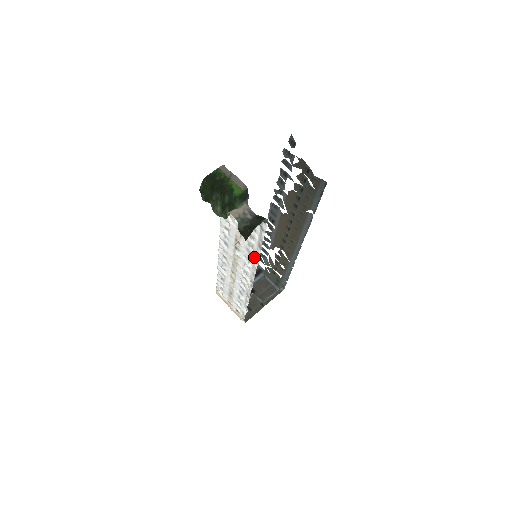
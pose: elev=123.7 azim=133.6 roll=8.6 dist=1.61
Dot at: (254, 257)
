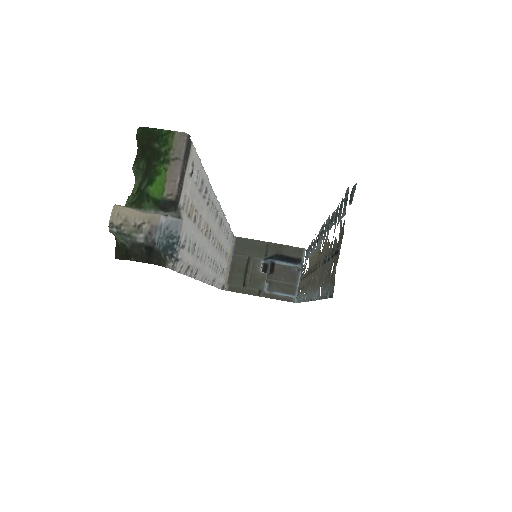
Dot at: (199, 267)
